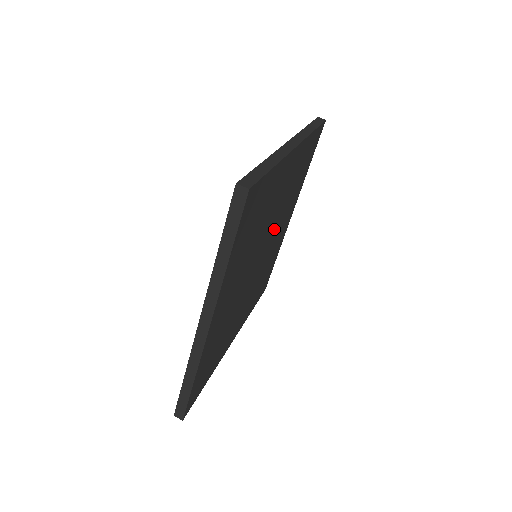
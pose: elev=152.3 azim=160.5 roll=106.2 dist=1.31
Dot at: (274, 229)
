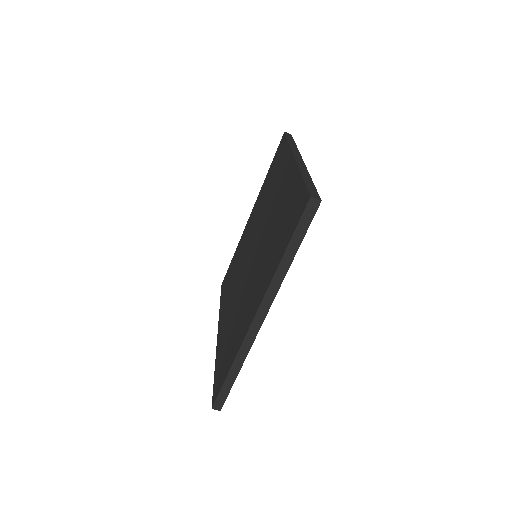
Dot at: occluded
